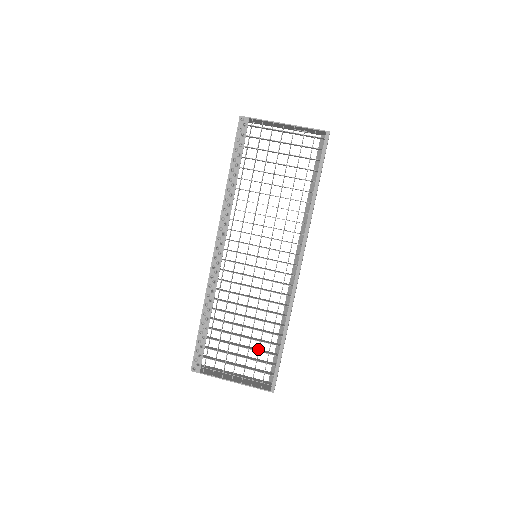
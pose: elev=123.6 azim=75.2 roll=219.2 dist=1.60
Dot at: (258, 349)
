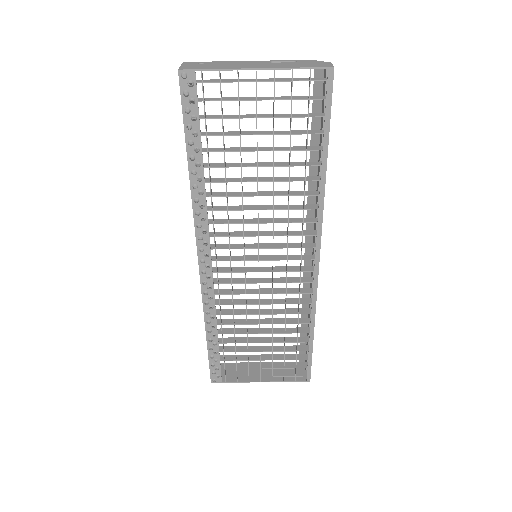
Dot at: (283, 347)
